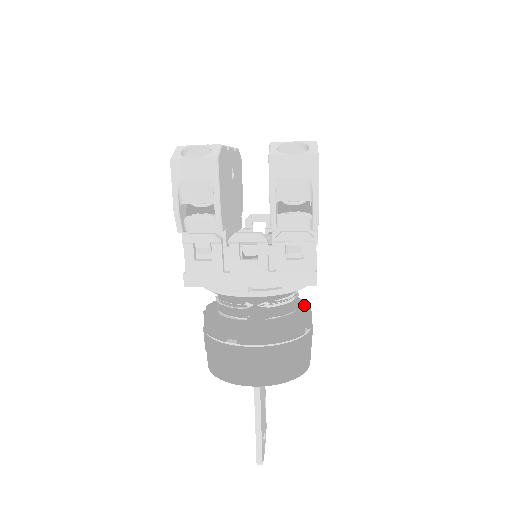
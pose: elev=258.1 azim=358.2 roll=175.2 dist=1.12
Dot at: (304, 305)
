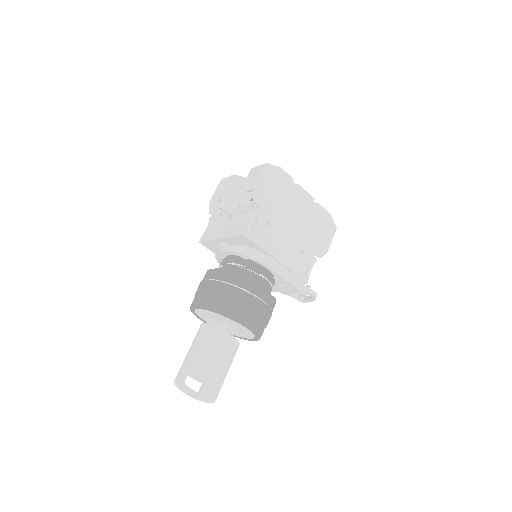
Dot at: occluded
